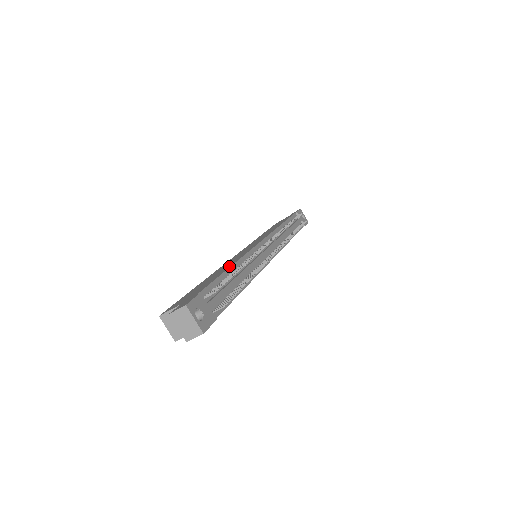
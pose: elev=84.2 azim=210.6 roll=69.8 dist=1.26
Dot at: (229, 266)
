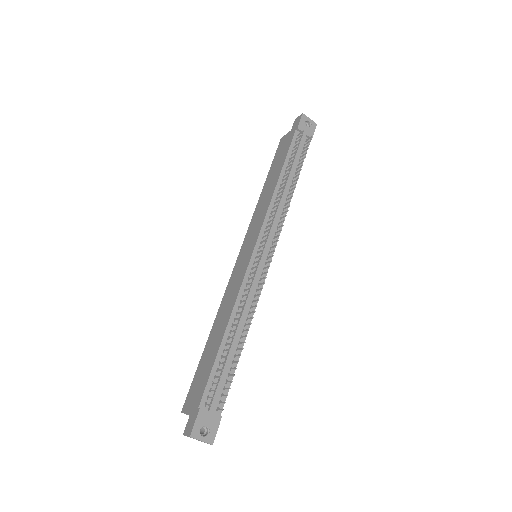
Dot at: (224, 328)
